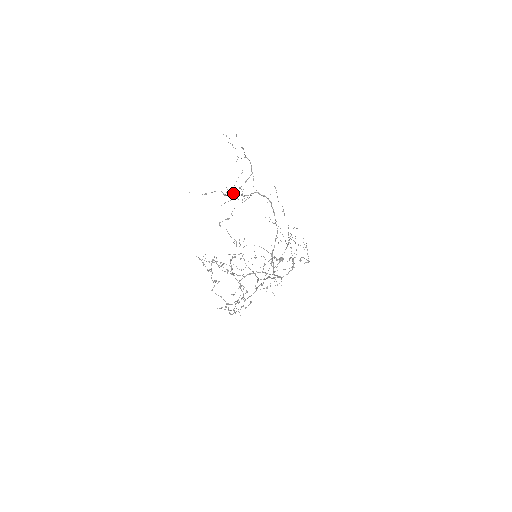
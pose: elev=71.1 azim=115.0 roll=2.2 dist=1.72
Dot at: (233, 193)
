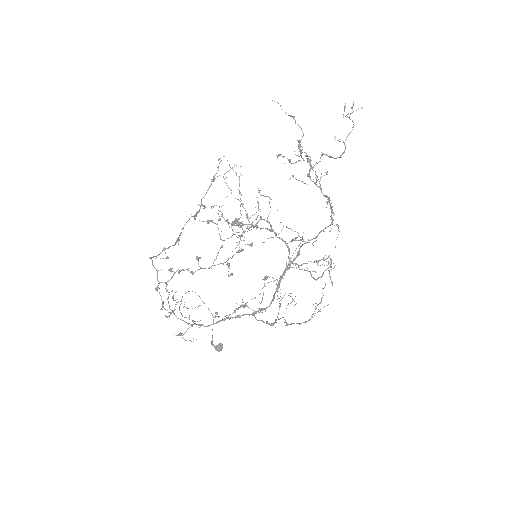
Dot at: occluded
